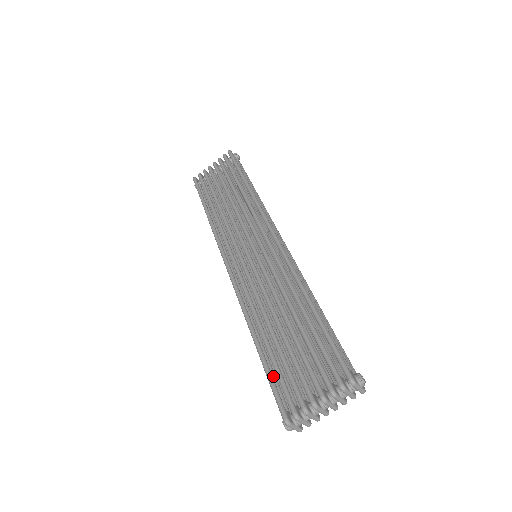
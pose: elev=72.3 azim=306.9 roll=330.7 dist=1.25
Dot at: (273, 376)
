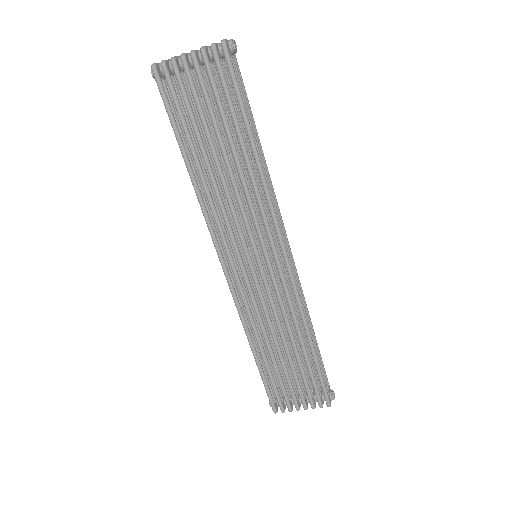
Dot at: (266, 378)
